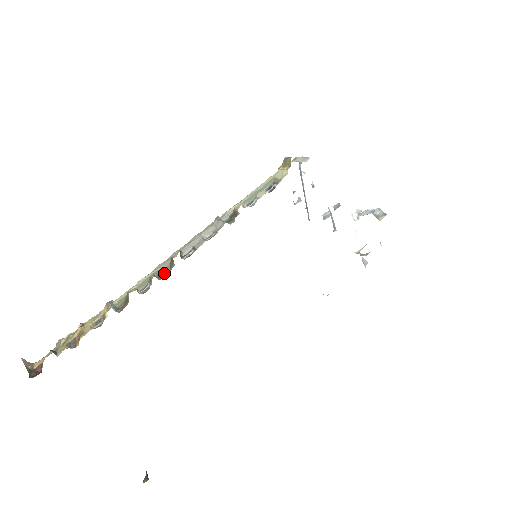
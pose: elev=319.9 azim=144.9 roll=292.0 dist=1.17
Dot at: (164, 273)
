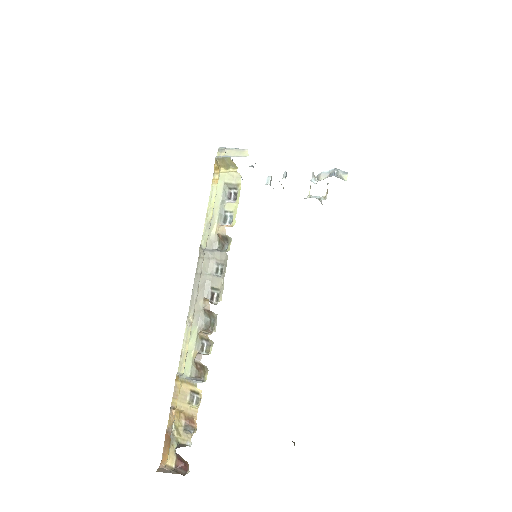
Dot at: (208, 325)
